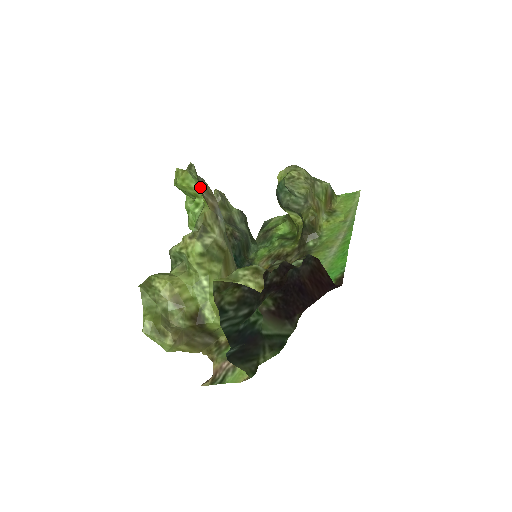
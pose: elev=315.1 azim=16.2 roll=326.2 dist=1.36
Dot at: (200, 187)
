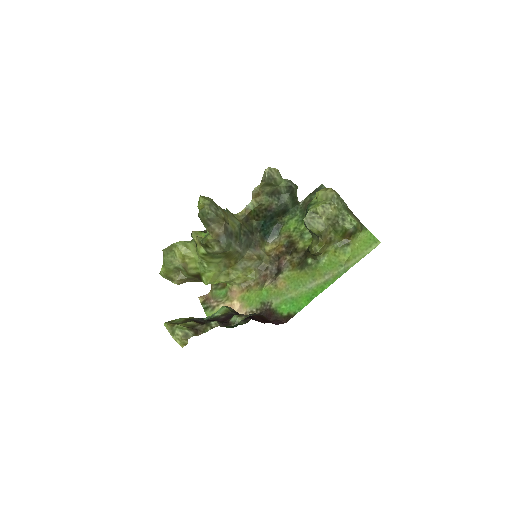
Dot at: (208, 225)
